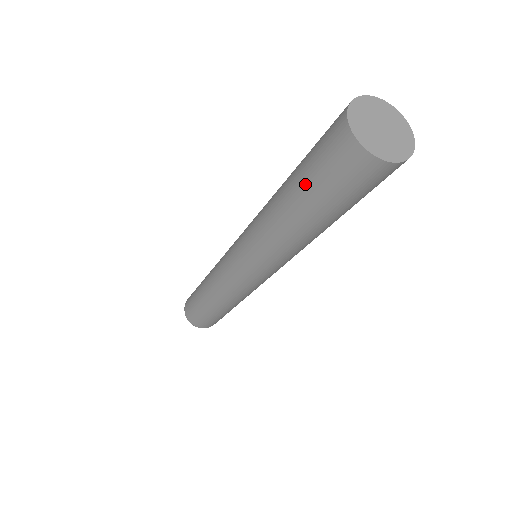
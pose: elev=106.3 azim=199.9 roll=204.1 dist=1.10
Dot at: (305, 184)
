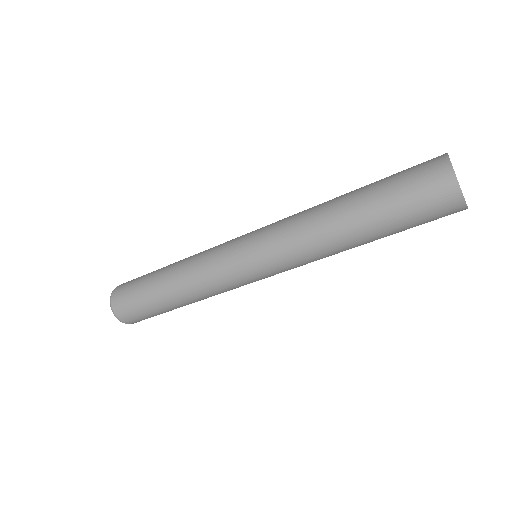
Dot at: (380, 183)
